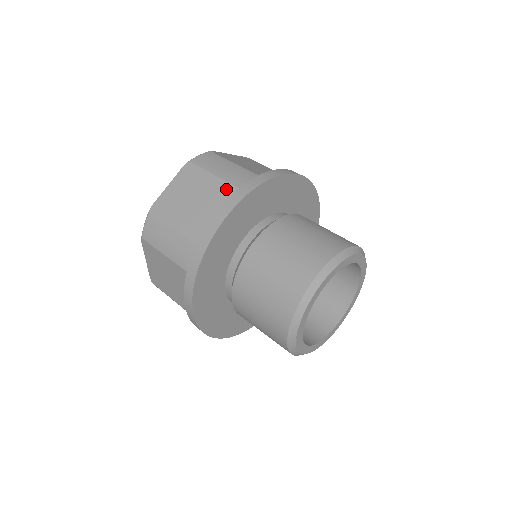
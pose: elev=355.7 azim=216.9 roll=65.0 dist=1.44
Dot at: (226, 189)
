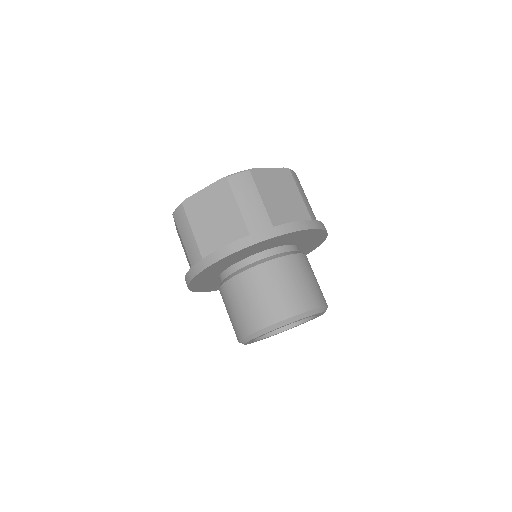
Dot at: (240, 225)
